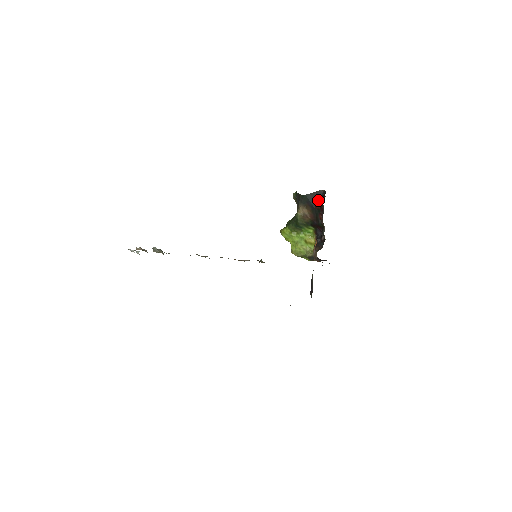
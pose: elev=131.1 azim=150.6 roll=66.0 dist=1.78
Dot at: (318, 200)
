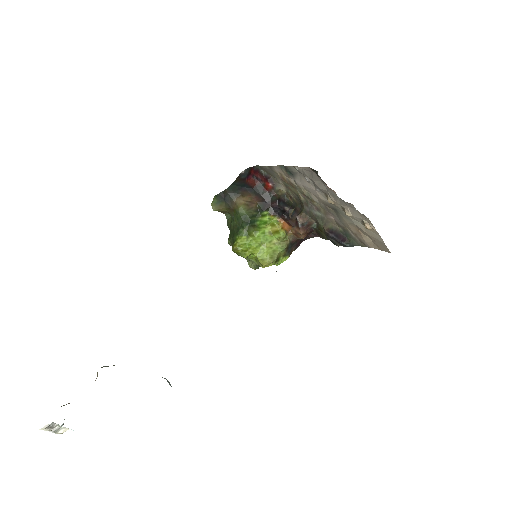
Dot at: (249, 179)
